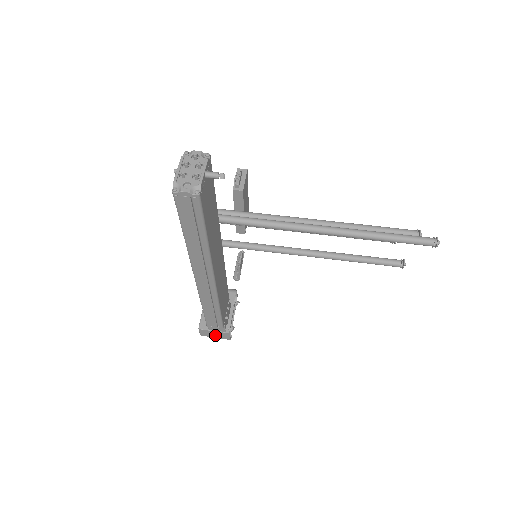
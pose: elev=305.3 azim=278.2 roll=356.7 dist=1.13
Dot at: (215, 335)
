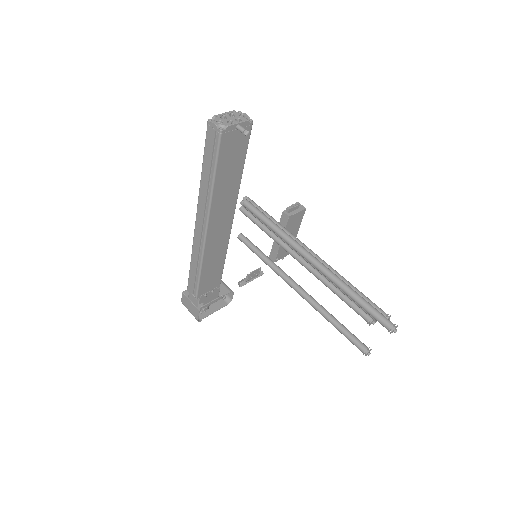
Dot at: (190, 307)
